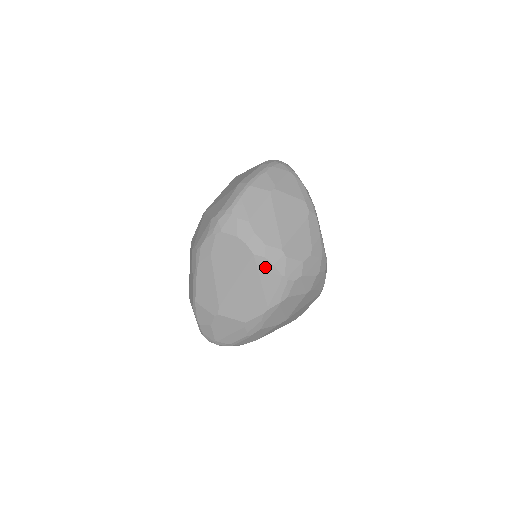
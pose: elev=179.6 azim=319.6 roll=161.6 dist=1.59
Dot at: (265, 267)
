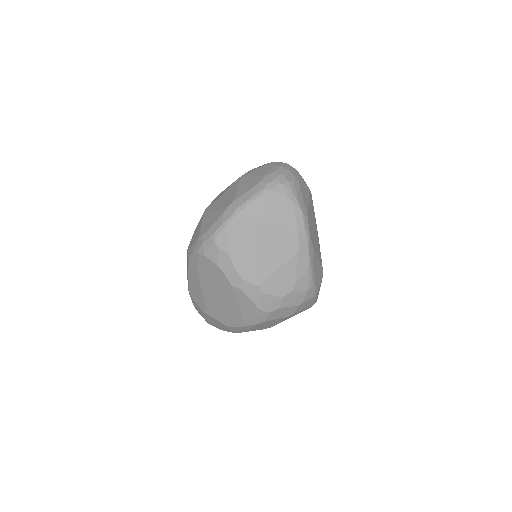
Dot at: (242, 297)
